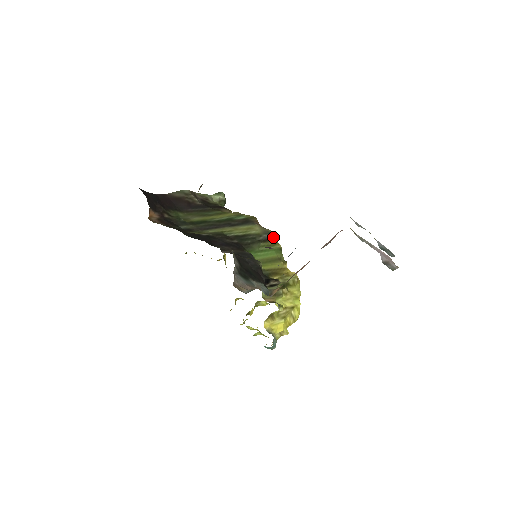
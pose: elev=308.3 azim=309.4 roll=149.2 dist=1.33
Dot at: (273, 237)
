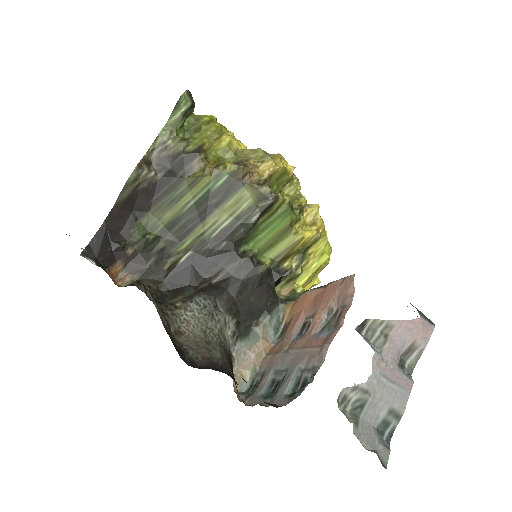
Dot at: (273, 201)
